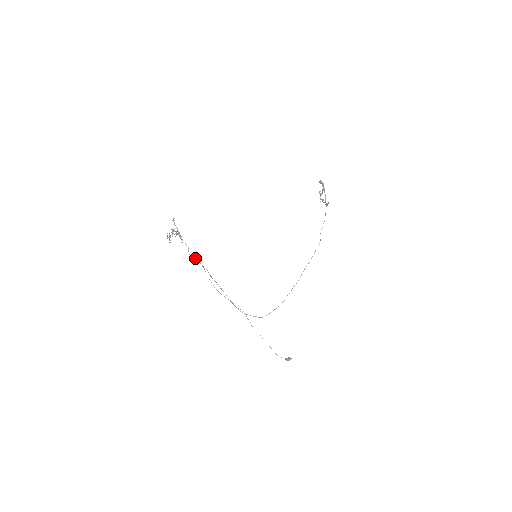
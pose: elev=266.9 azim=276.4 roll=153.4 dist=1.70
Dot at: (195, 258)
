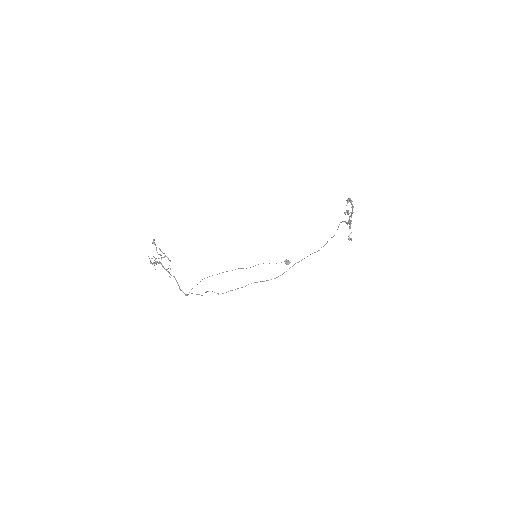
Dot at: occluded
